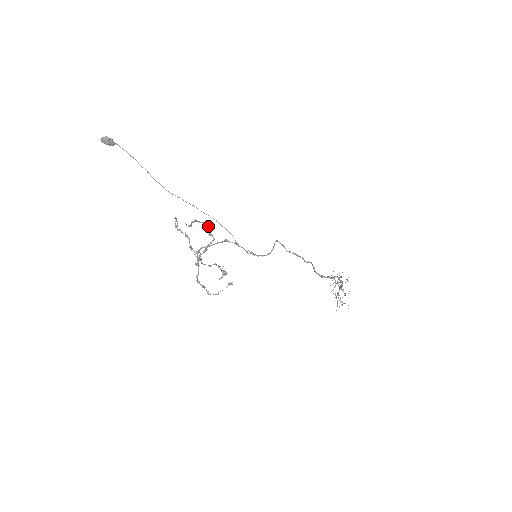
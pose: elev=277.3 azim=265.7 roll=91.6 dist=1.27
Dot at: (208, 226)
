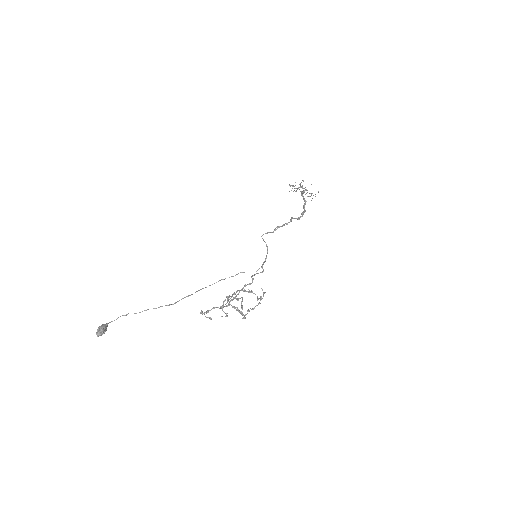
Dot at: occluded
